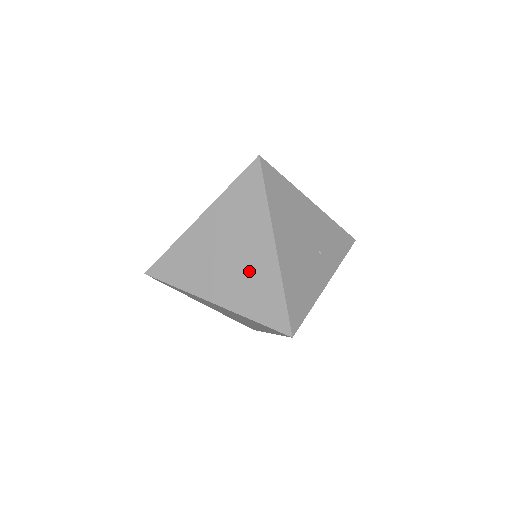
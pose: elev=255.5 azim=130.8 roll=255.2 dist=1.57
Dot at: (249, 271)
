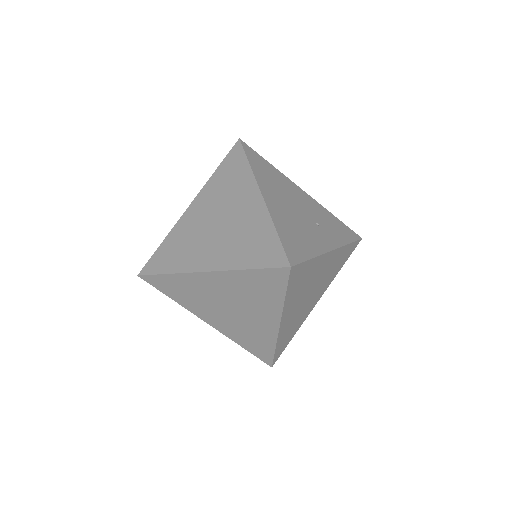
Dot at: (239, 227)
